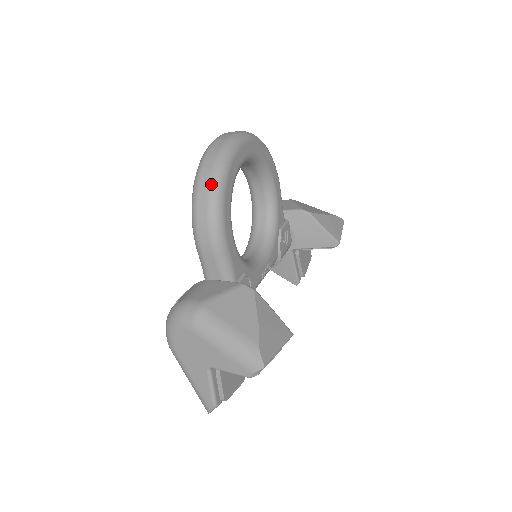
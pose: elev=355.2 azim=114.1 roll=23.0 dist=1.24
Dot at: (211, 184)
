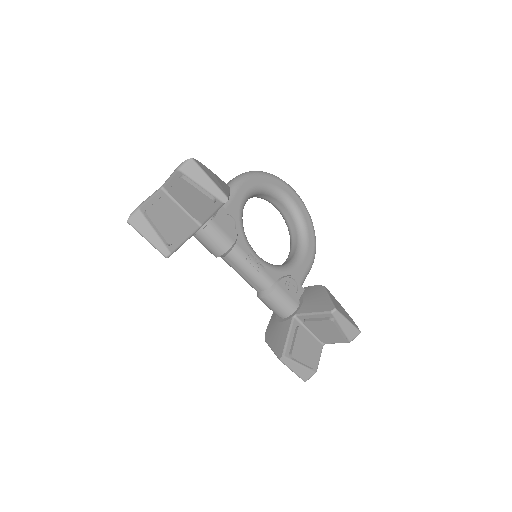
Dot at: (256, 171)
